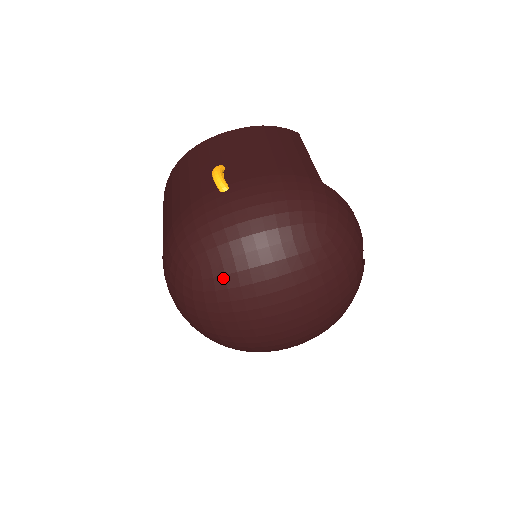
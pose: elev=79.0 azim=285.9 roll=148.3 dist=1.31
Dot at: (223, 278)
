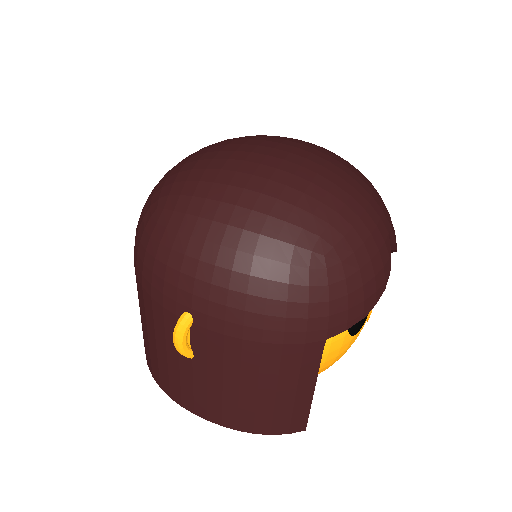
Dot at: occluded
